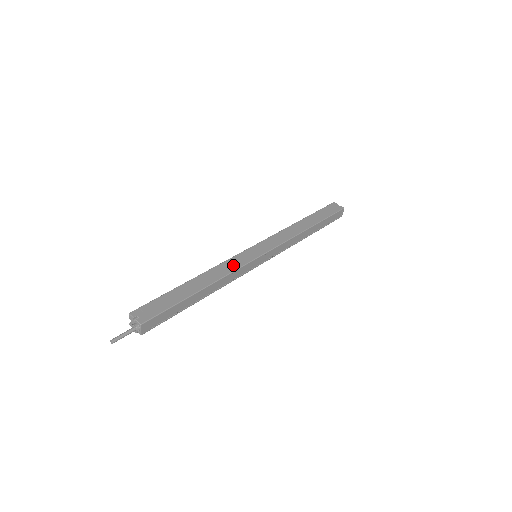
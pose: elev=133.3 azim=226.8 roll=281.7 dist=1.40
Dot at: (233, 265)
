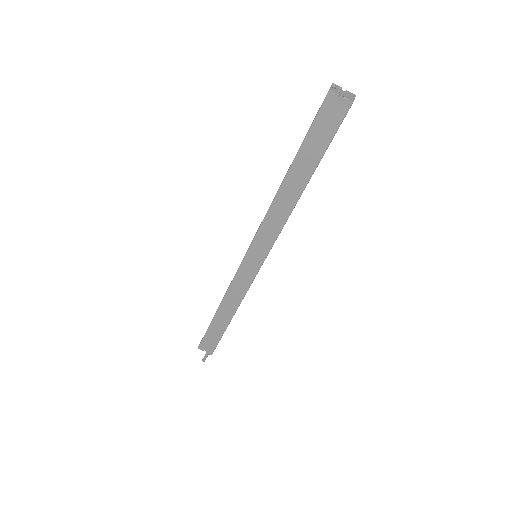
Dot at: (241, 288)
